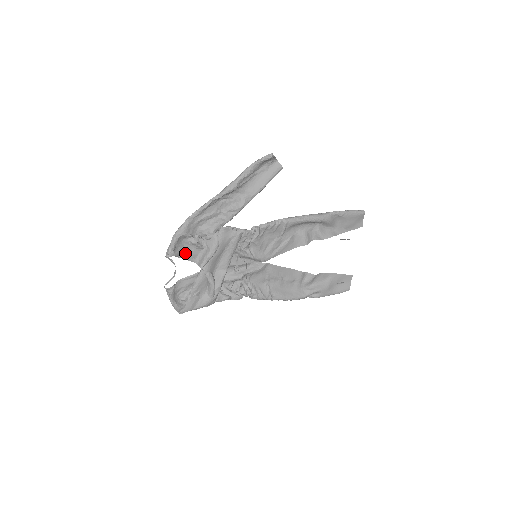
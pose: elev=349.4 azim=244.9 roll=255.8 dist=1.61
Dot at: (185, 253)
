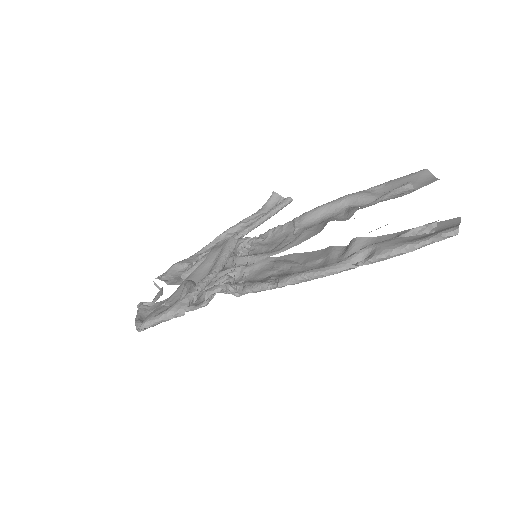
Dot at: (176, 280)
